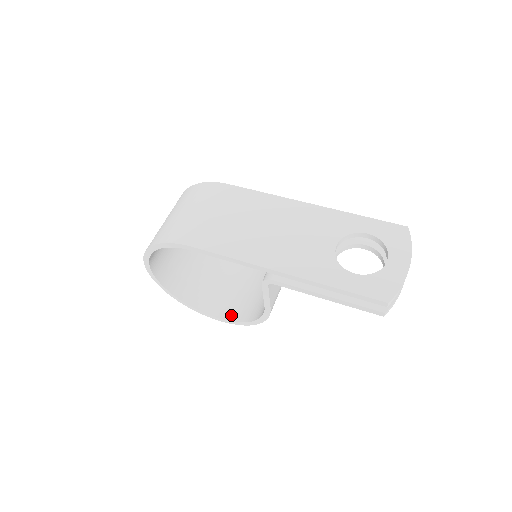
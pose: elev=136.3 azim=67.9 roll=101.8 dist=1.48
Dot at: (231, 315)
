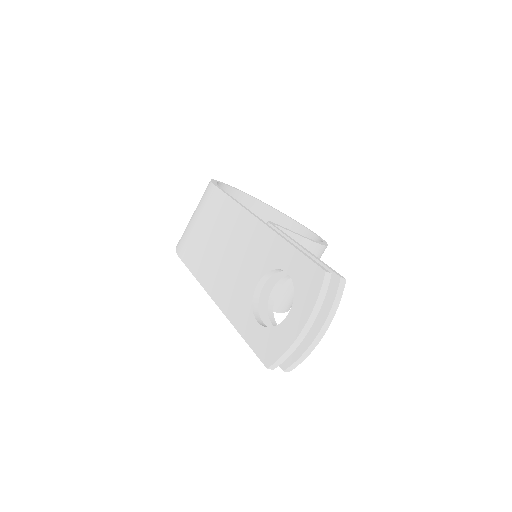
Dot at: occluded
